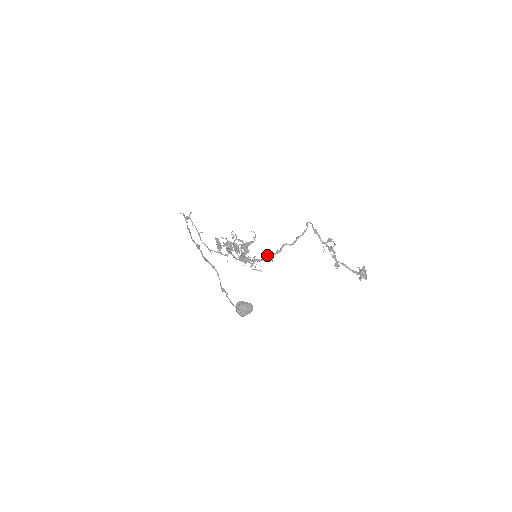
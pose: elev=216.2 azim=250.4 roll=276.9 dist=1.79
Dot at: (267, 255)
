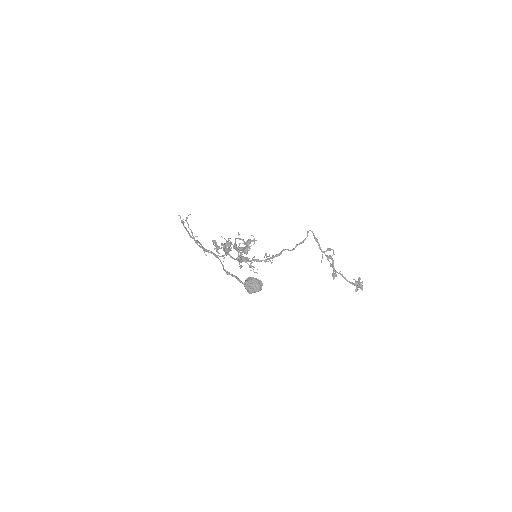
Dot at: (268, 256)
